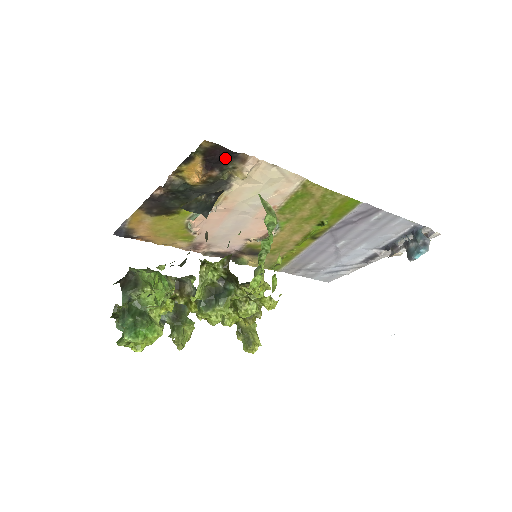
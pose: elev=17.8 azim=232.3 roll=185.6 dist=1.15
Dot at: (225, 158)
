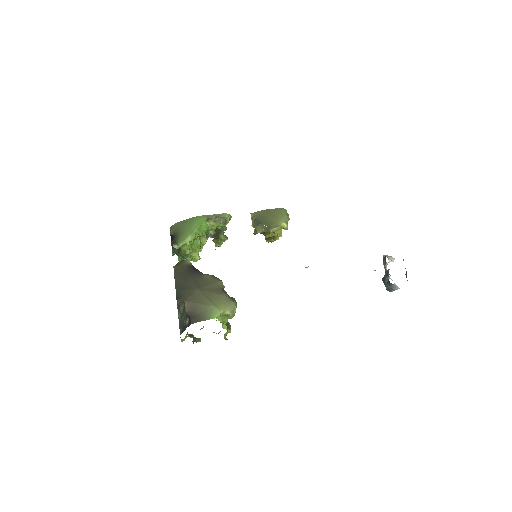
Dot at: occluded
